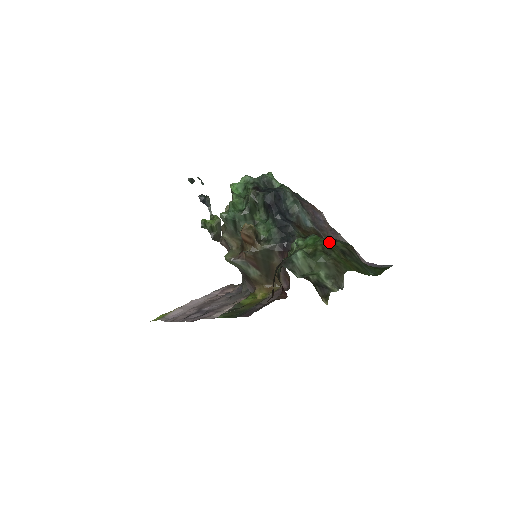
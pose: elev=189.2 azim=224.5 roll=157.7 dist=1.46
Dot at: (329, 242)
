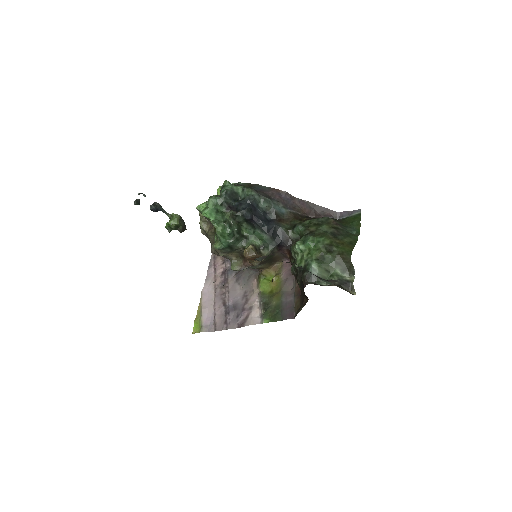
Dot at: (326, 240)
